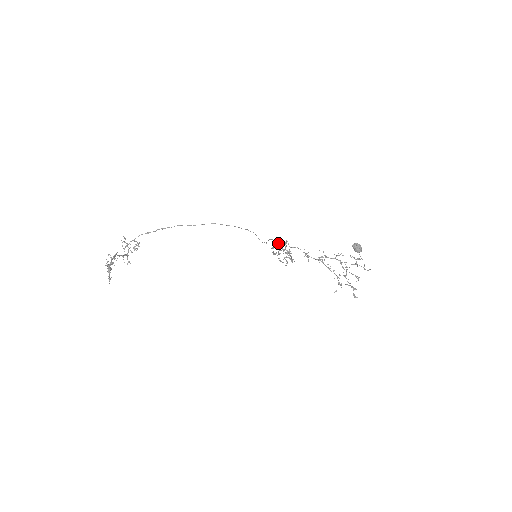
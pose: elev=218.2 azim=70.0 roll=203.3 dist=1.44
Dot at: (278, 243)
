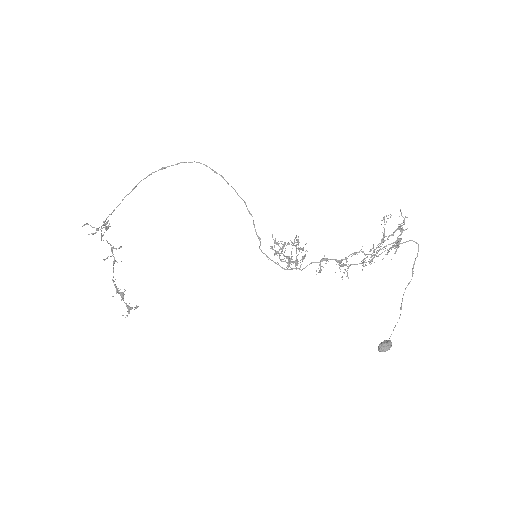
Dot at: (276, 253)
